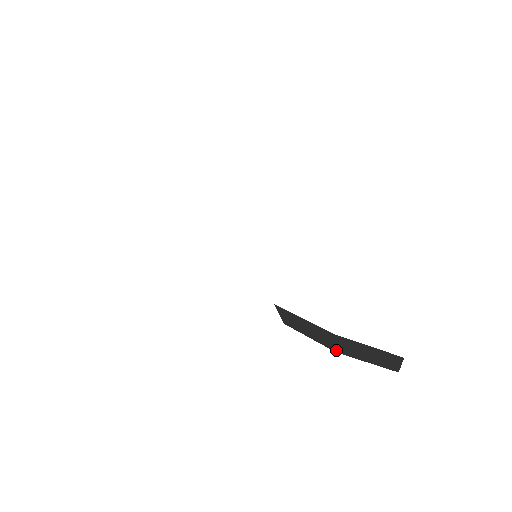
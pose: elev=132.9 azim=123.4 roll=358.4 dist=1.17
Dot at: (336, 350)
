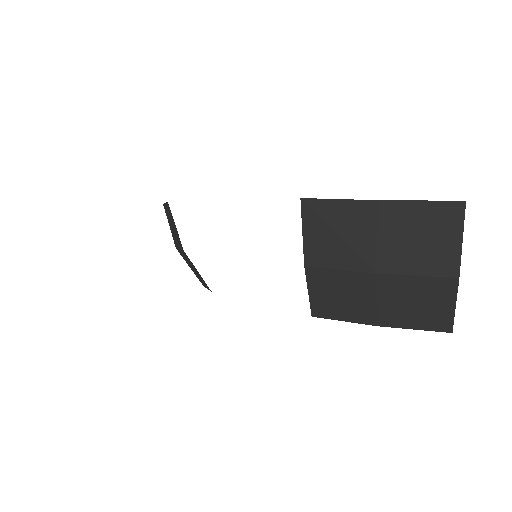
Dot at: (376, 264)
